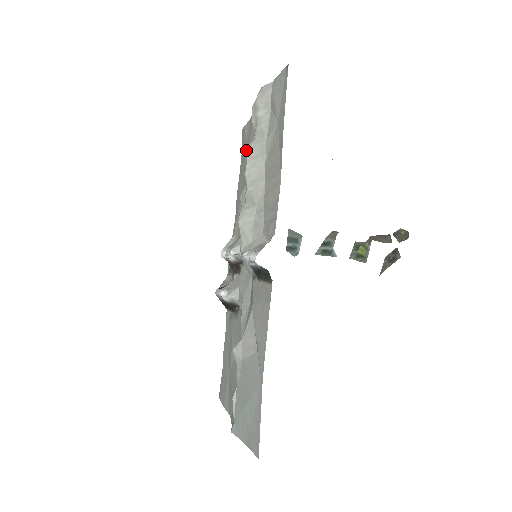
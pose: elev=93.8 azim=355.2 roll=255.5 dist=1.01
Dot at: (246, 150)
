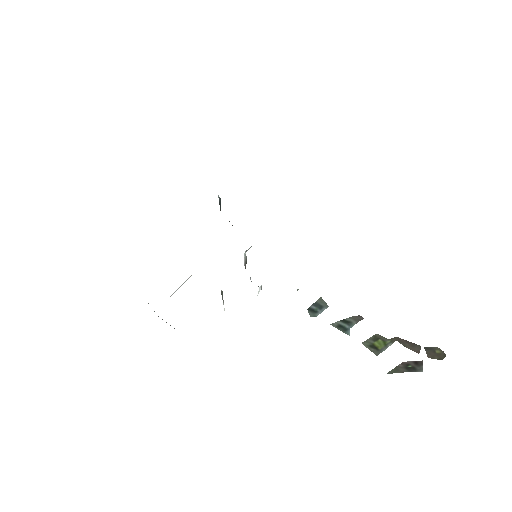
Dot at: occluded
